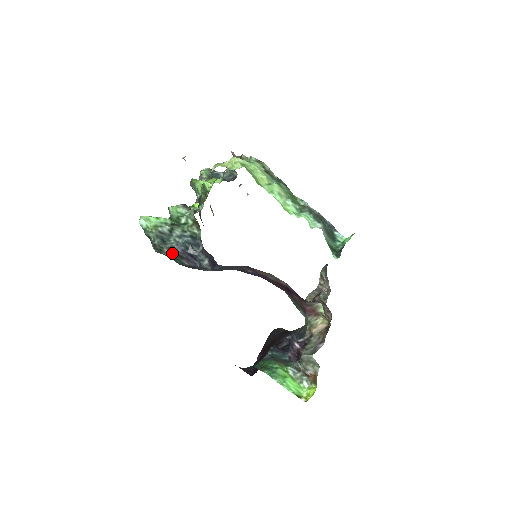
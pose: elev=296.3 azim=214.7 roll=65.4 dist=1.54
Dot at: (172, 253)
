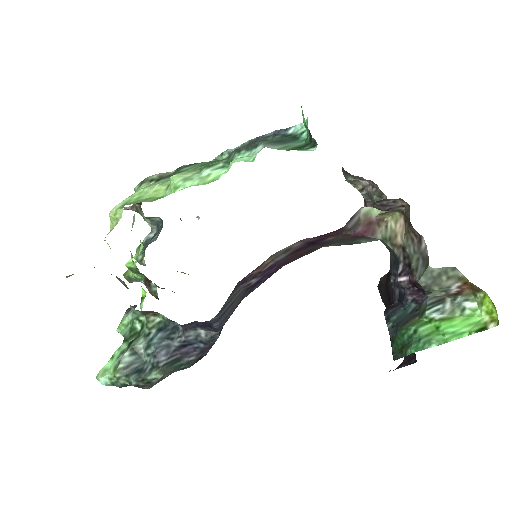
Dot at: (160, 371)
